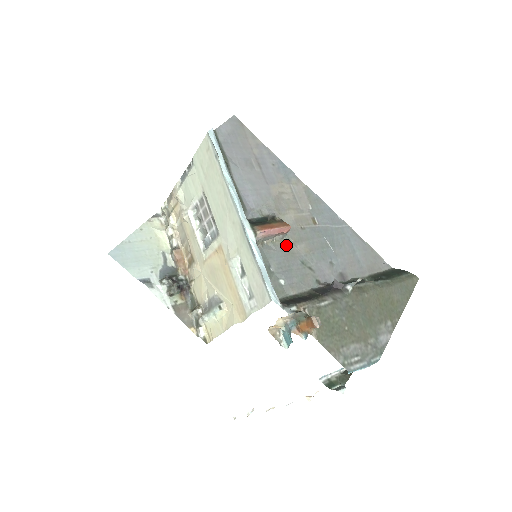
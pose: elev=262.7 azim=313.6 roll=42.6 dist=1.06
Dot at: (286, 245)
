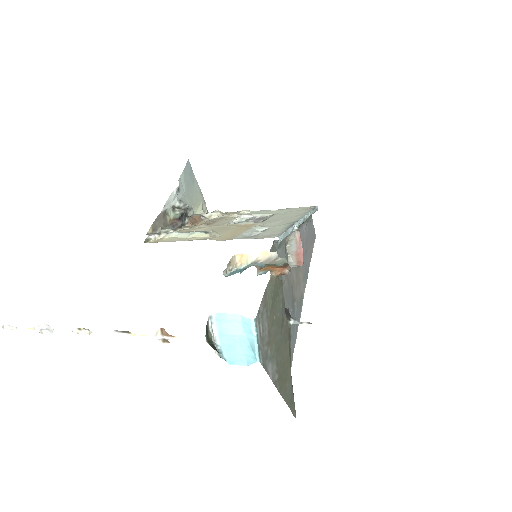
Dot at: occluded
